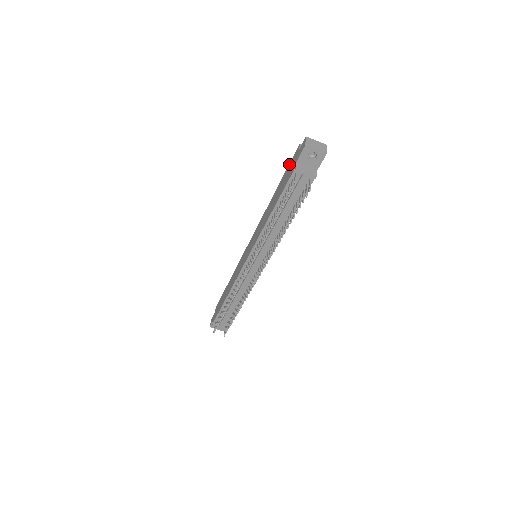
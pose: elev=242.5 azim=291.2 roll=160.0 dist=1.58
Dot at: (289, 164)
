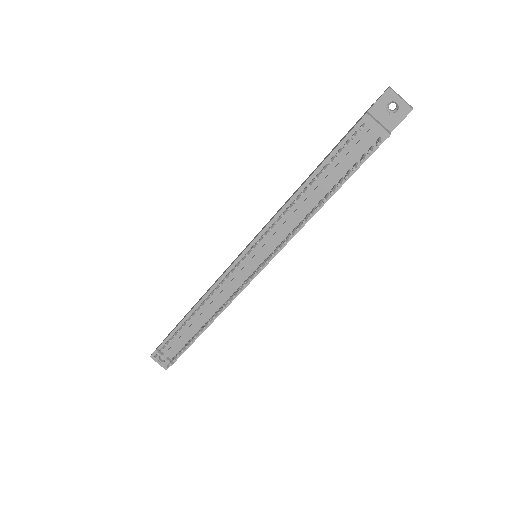
Dot at: (349, 130)
